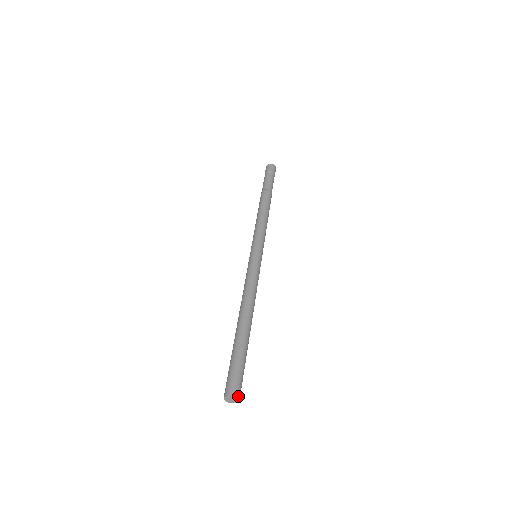
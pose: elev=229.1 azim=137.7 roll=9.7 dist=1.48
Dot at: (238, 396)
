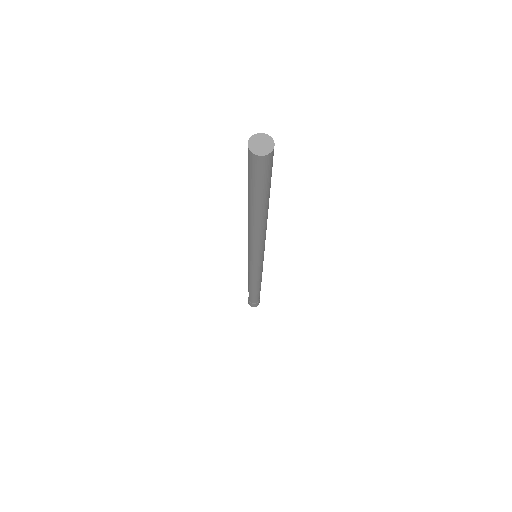
Dot at: (264, 136)
